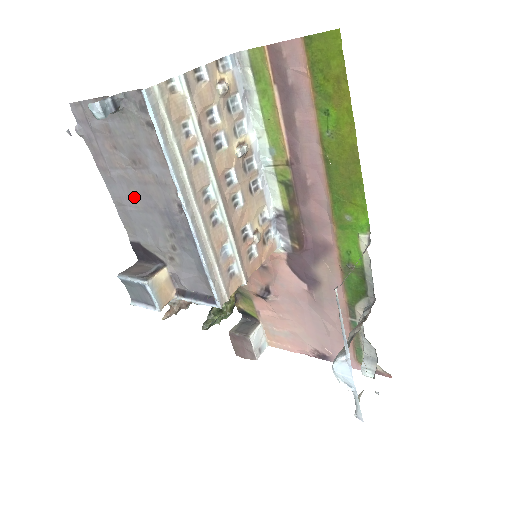
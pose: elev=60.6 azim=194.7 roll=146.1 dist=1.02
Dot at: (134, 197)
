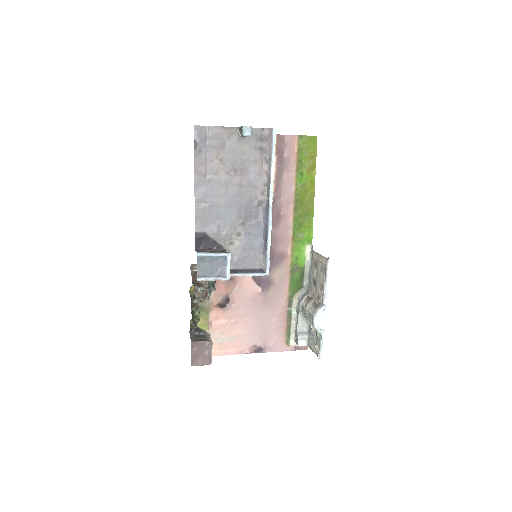
Dot at: (220, 196)
